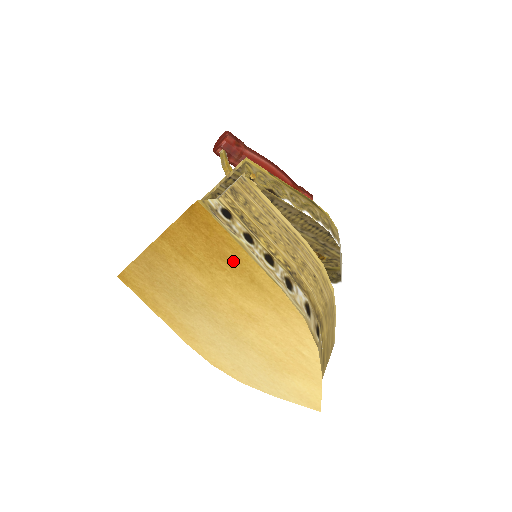
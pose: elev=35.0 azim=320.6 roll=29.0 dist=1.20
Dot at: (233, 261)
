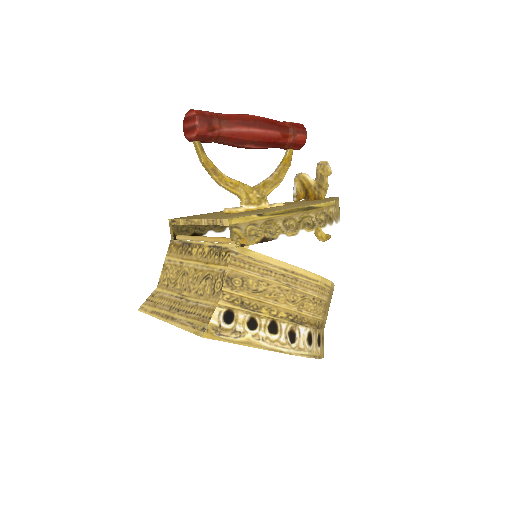
Dot at: occluded
